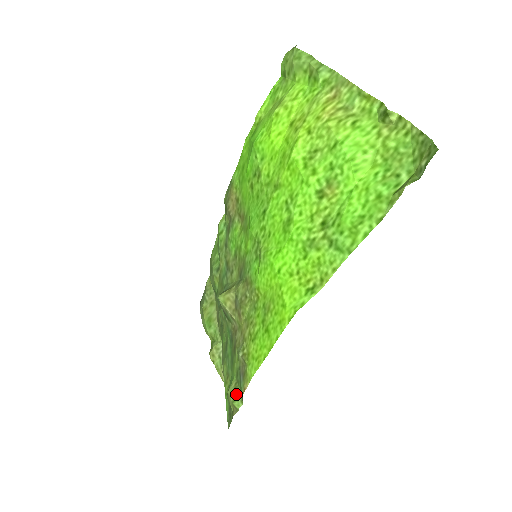
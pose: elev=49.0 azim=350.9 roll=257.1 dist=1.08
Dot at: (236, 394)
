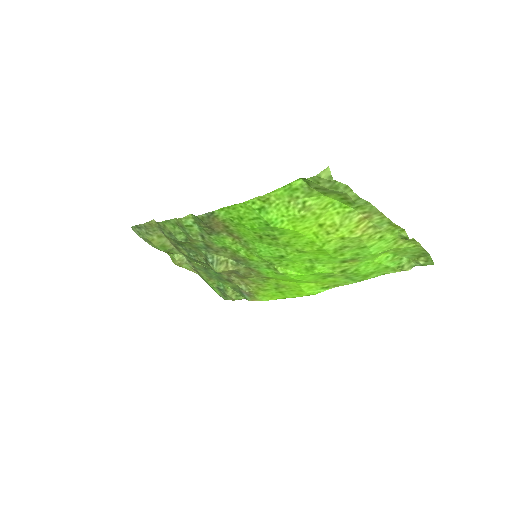
Dot at: (237, 296)
